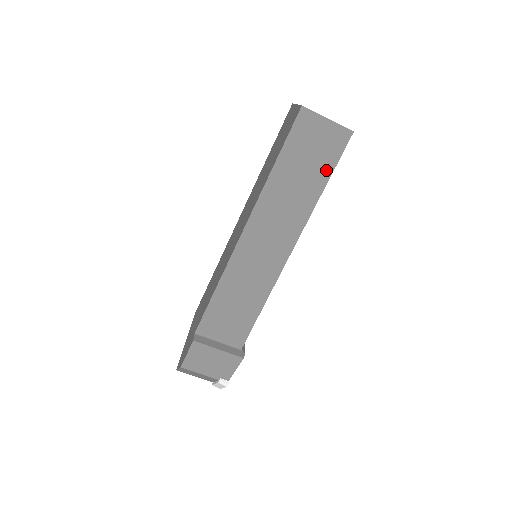
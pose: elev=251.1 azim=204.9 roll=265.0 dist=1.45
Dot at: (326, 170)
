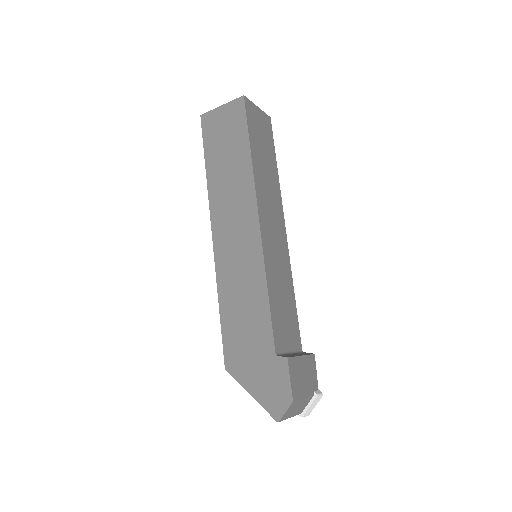
Dot at: (272, 150)
